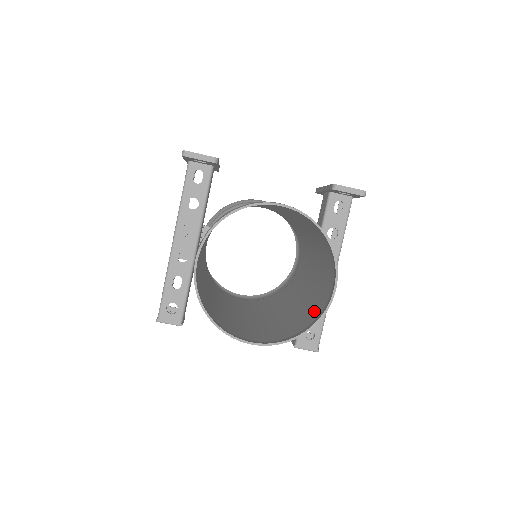
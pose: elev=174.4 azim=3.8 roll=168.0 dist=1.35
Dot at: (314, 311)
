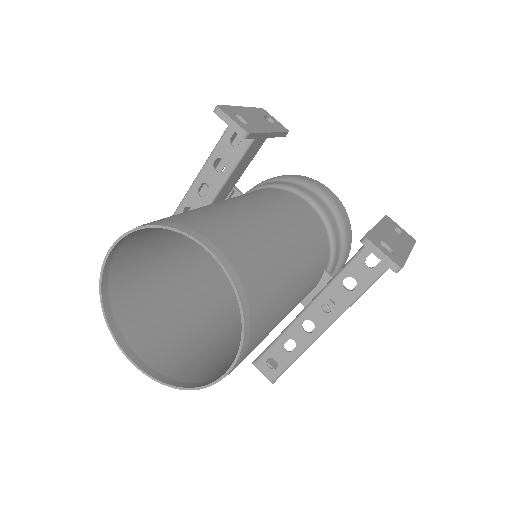
Dot at: (219, 369)
